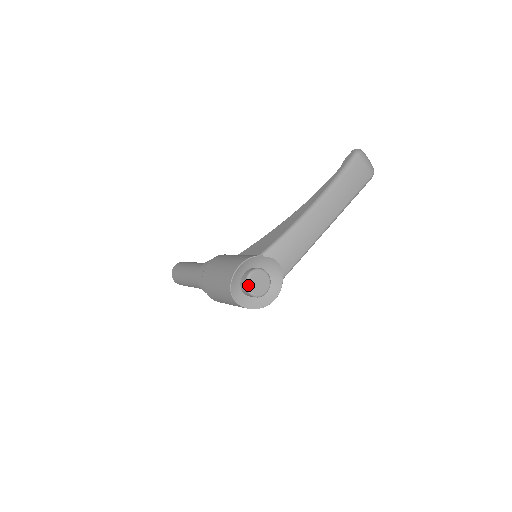
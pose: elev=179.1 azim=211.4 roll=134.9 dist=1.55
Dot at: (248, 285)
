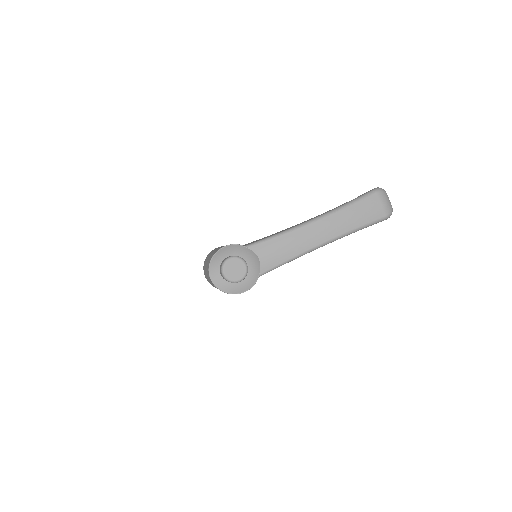
Dot at: (223, 267)
